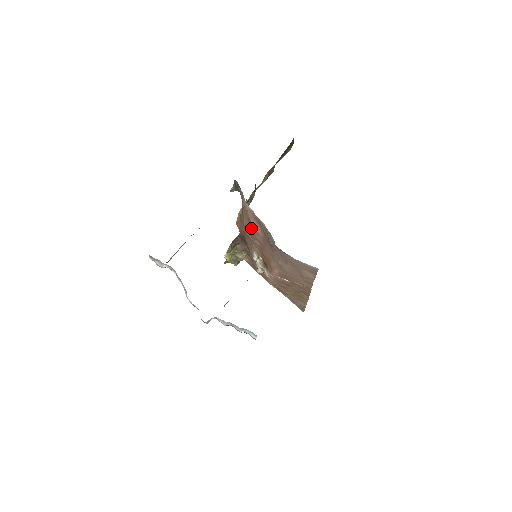
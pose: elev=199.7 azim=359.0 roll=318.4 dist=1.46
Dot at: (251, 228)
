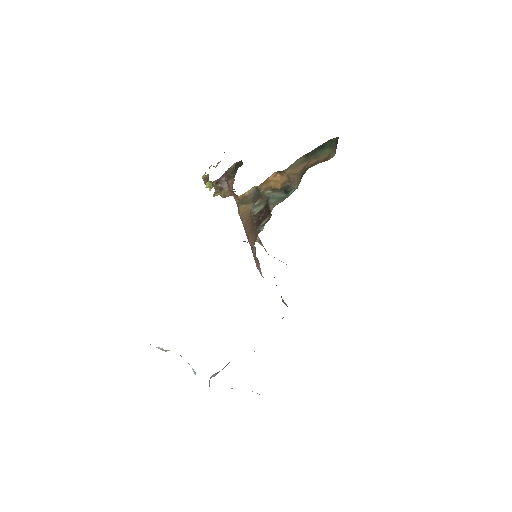
Dot at: occluded
